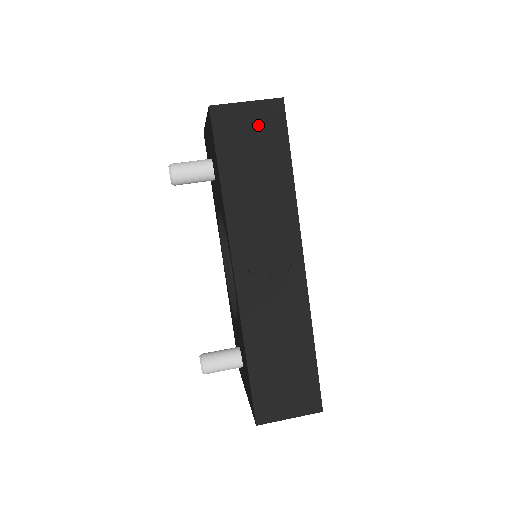
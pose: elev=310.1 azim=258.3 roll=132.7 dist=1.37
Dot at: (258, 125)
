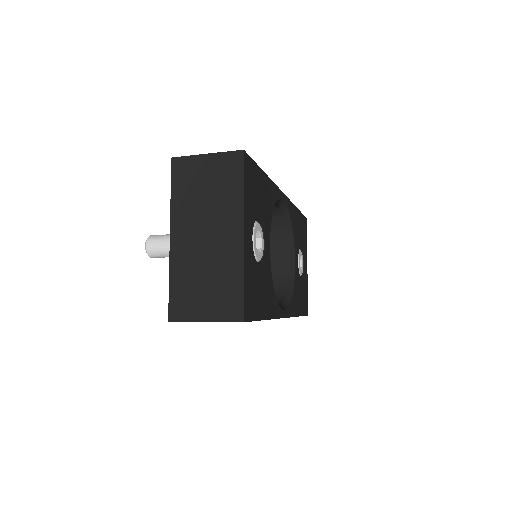
Dot at: occluded
